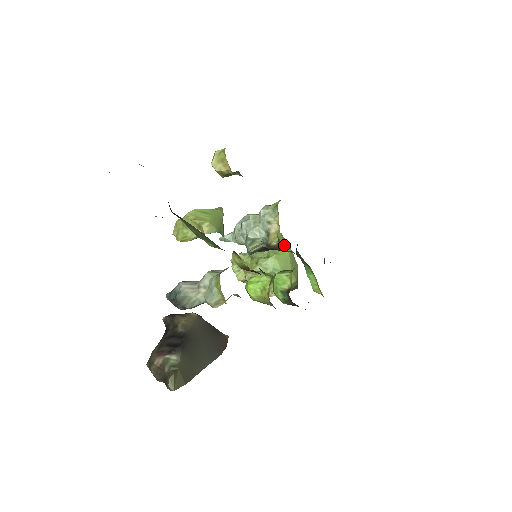
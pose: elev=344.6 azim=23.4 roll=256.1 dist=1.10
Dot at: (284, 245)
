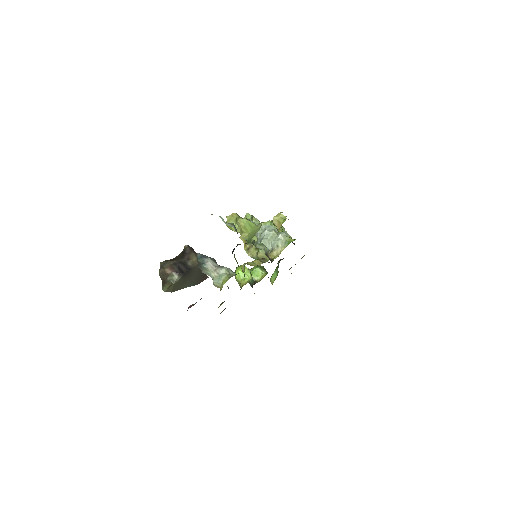
Dot at: occluded
